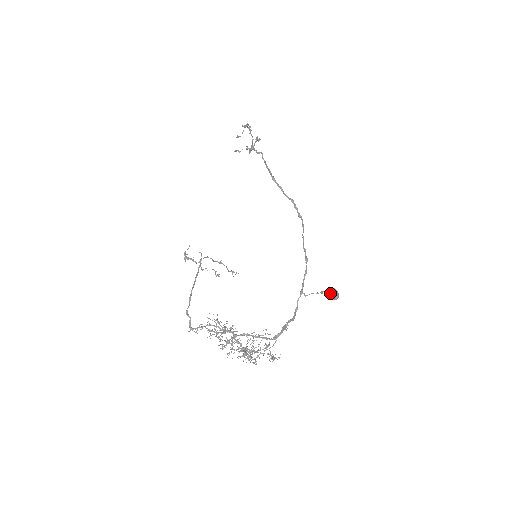
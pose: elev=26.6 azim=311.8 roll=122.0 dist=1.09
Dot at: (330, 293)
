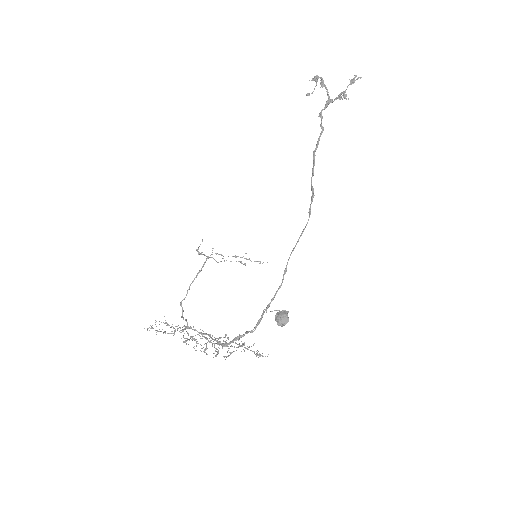
Dot at: (275, 318)
